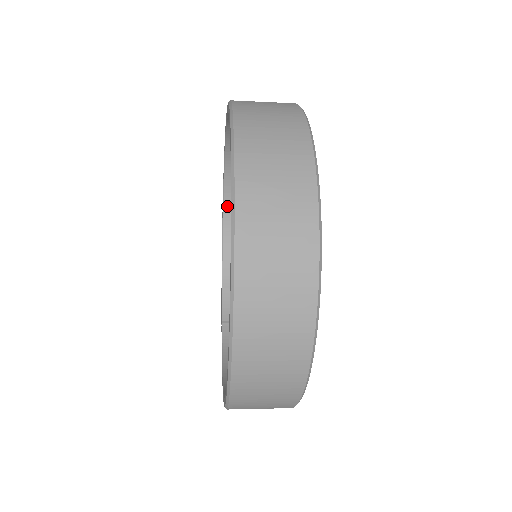
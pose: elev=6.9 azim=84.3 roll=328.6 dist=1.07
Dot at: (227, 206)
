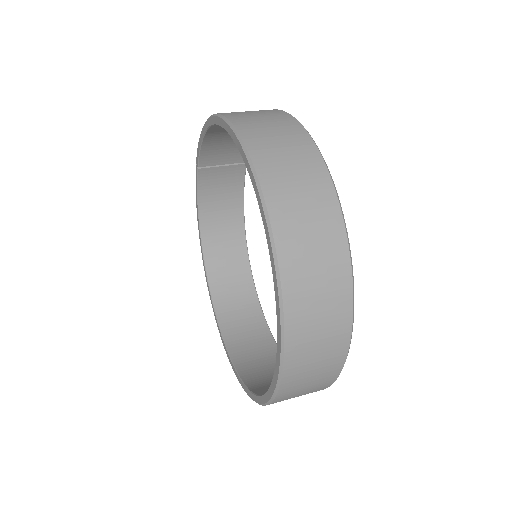
Dot at: occluded
